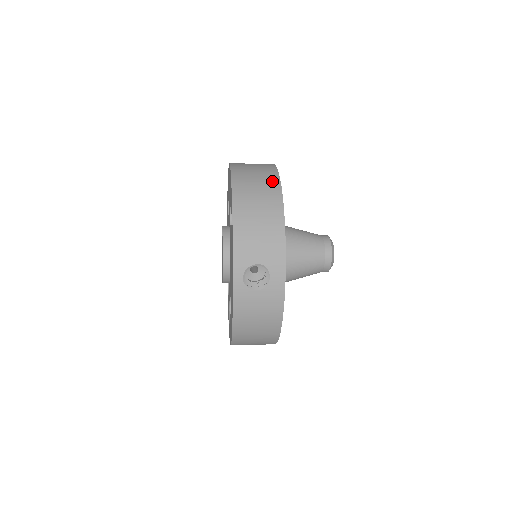
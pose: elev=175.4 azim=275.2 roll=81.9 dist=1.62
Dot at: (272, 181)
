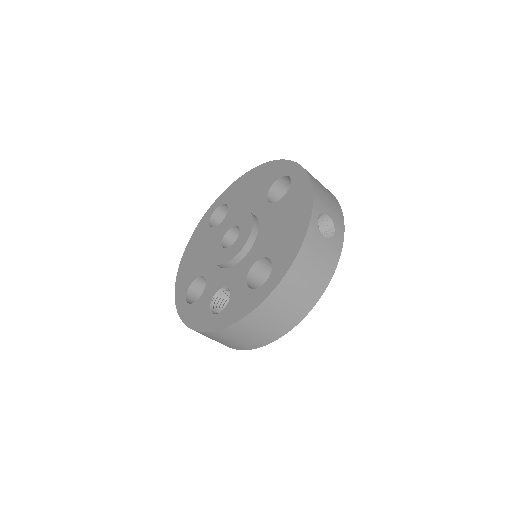
Dot at: occluded
